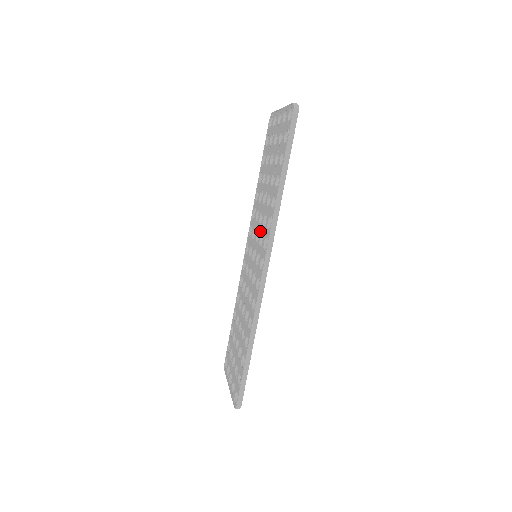
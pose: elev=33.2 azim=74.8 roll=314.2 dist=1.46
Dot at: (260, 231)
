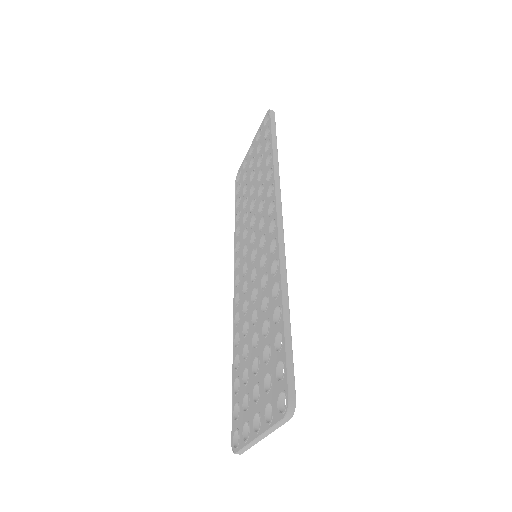
Dot at: (256, 225)
